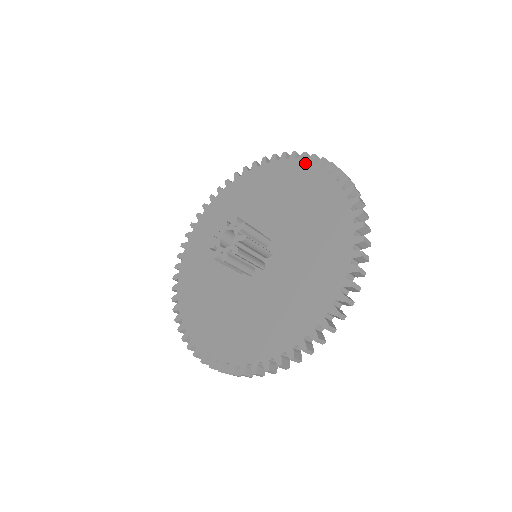
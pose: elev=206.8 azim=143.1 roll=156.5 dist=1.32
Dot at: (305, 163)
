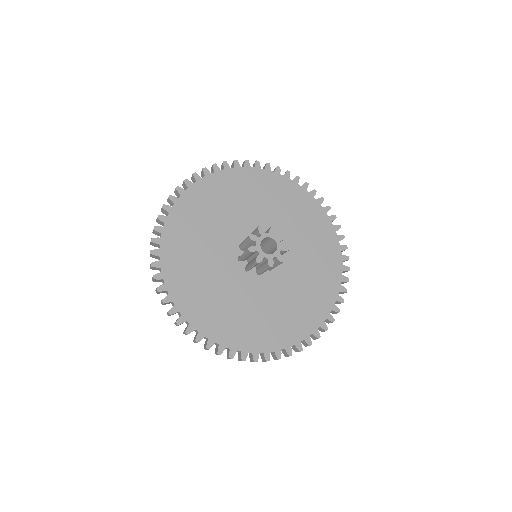
Dot at: (332, 226)
